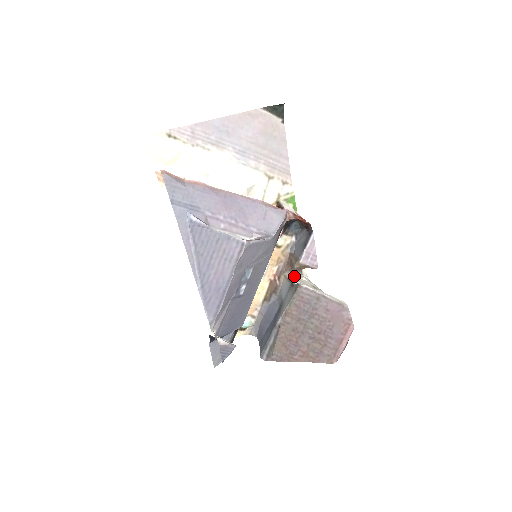
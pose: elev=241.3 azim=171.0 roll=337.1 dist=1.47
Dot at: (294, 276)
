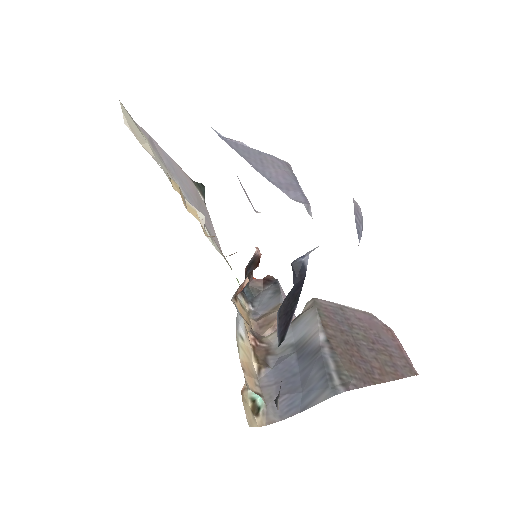
Dot at: occluded
